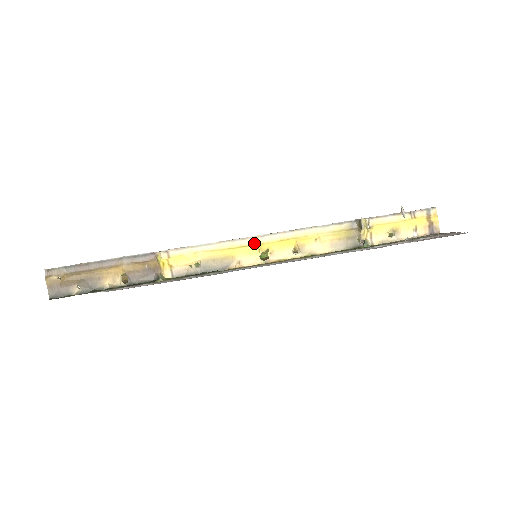
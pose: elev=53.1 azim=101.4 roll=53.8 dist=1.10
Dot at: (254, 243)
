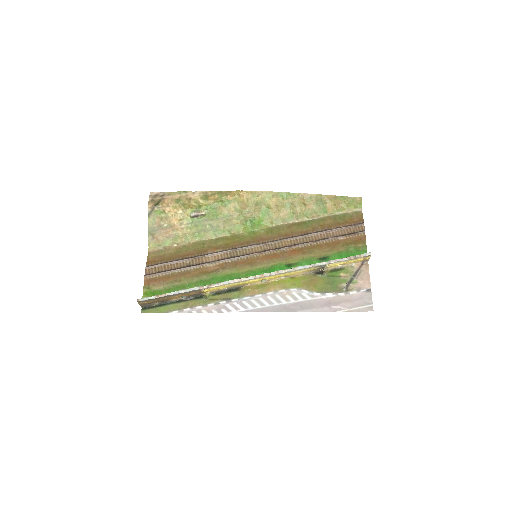
Dot at: (259, 279)
